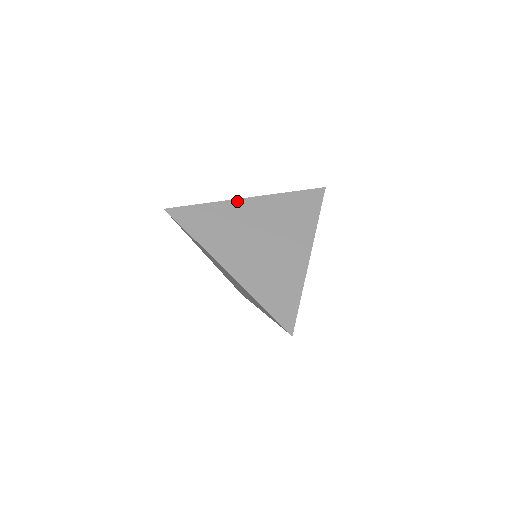
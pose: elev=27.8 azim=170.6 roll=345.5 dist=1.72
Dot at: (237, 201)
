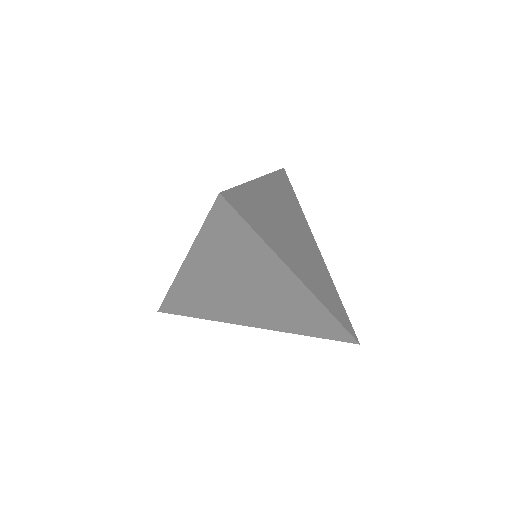
Dot at: (257, 182)
